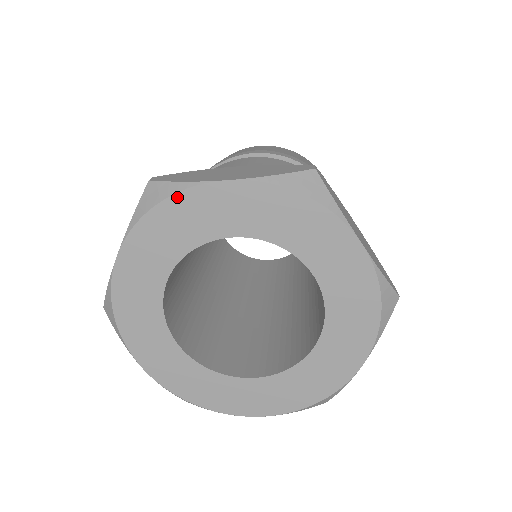
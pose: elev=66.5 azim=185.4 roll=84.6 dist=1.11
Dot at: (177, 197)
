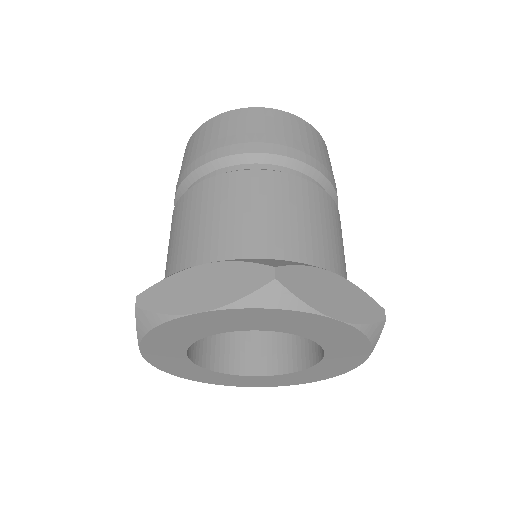
Dot at: (293, 312)
